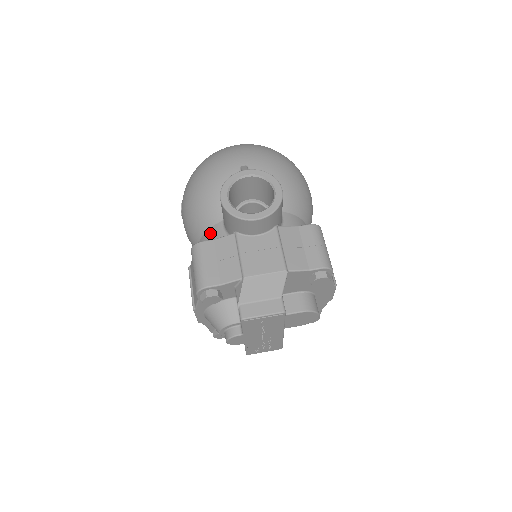
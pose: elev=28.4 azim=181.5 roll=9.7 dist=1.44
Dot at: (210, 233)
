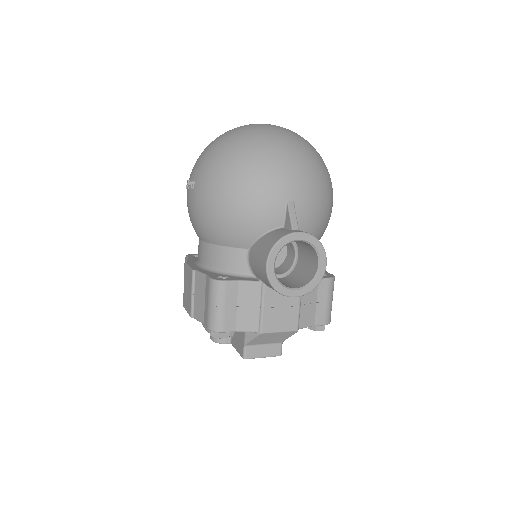
Dot at: (229, 253)
